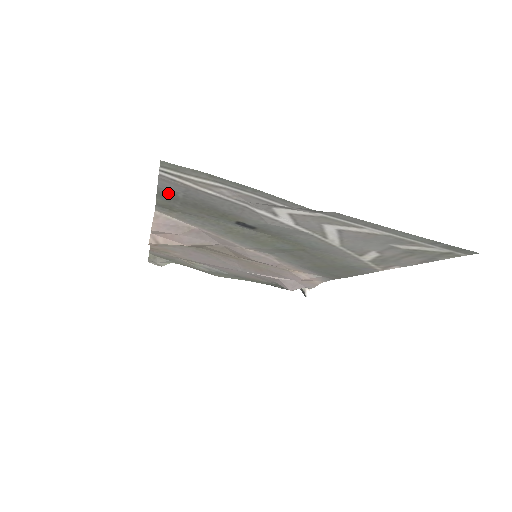
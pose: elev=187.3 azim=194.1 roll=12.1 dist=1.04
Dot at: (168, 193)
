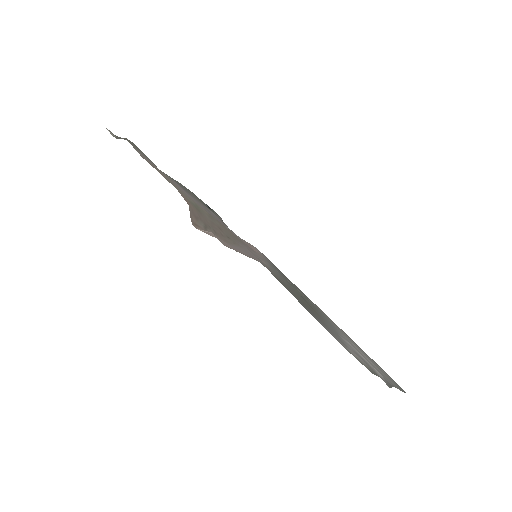
Dot at: (313, 315)
